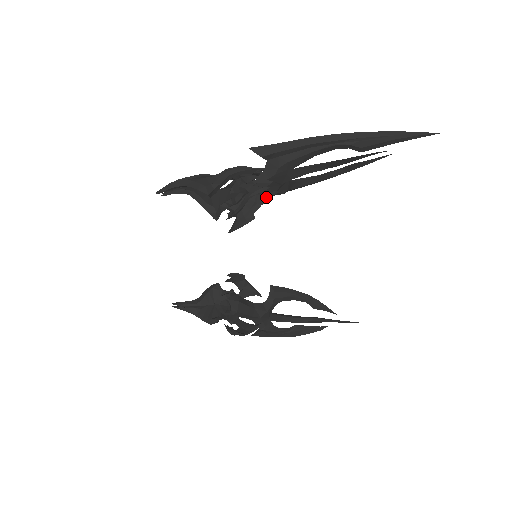
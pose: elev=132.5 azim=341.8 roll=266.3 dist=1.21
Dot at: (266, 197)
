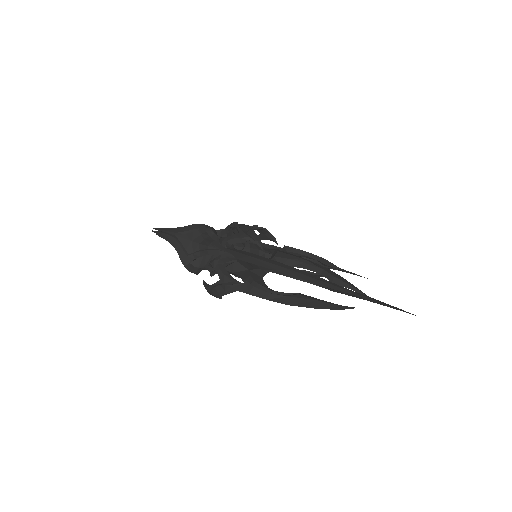
Dot at: occluded
